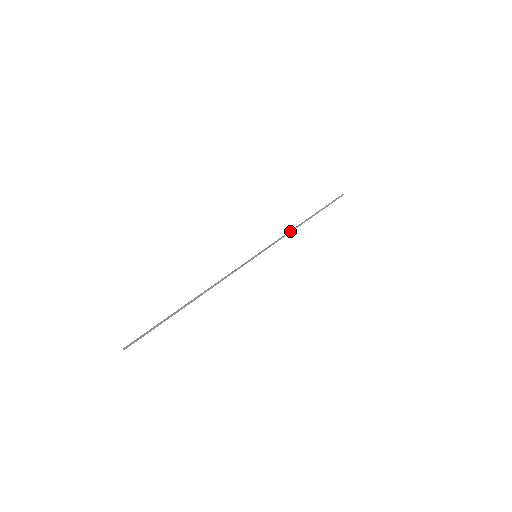
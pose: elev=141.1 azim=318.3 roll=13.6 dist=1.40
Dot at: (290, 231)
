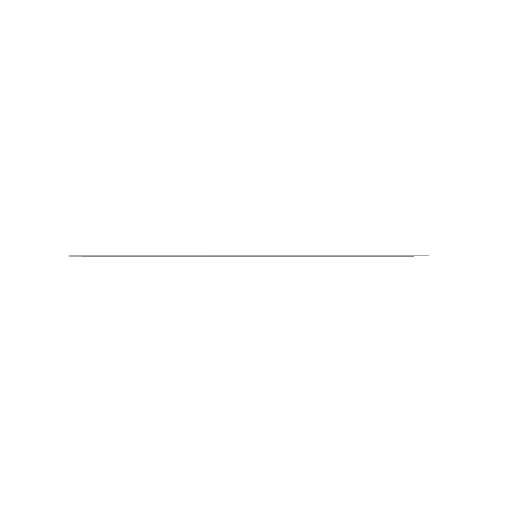
Dot at: (318, 255)
